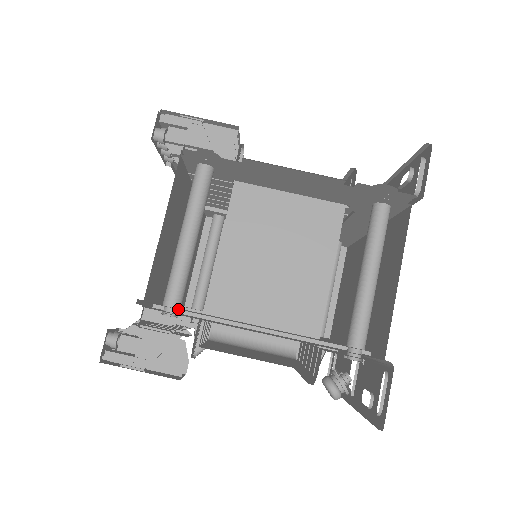
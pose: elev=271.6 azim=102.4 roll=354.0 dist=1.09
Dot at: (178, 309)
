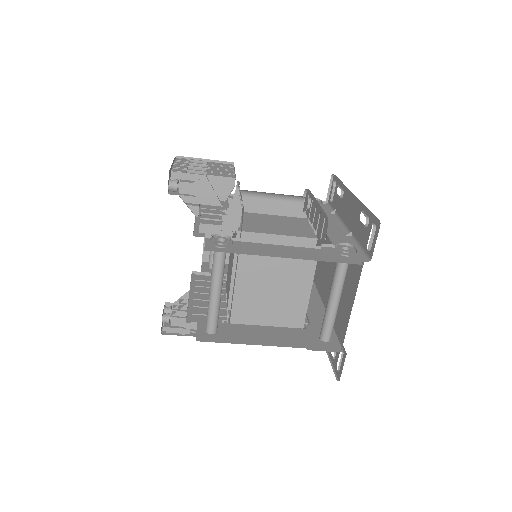
Dot at: (215, 331)
